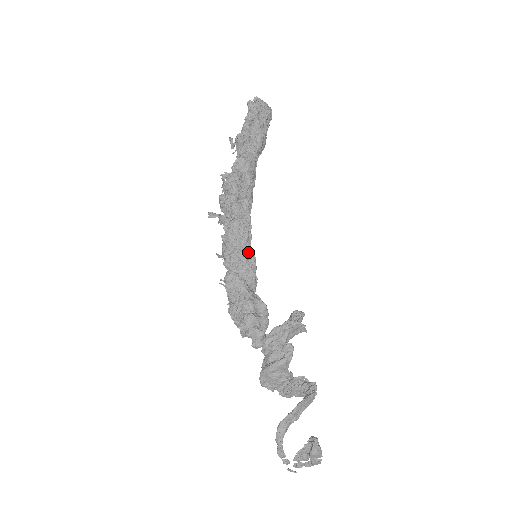
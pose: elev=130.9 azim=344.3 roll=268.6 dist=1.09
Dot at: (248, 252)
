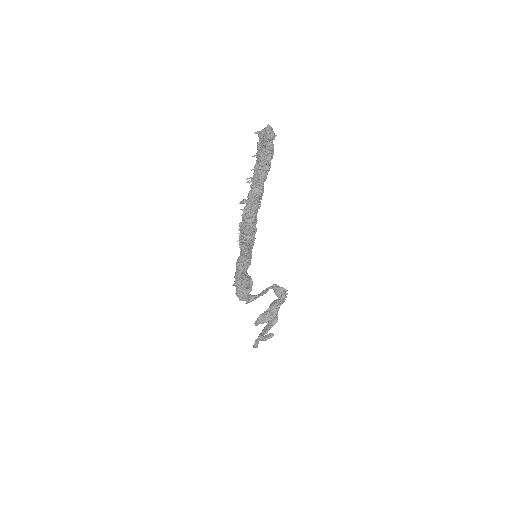
Dot at: (250, 253)
